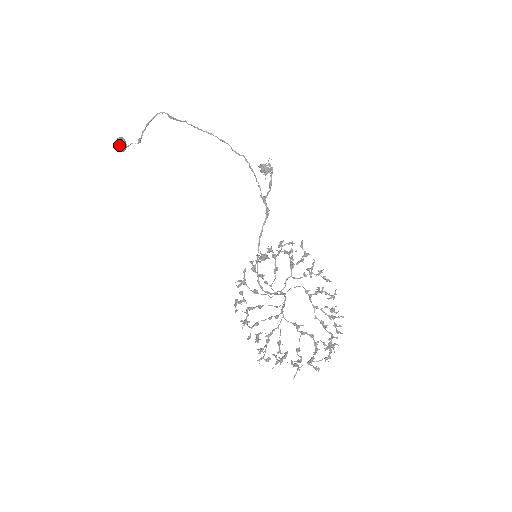
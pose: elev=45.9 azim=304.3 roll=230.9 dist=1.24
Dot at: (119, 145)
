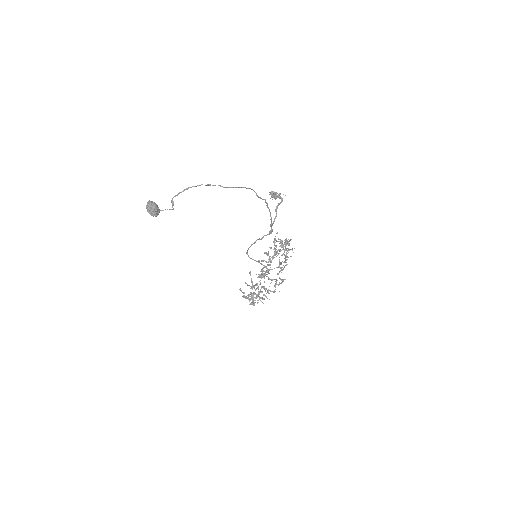
Dot at: (155, 216)
